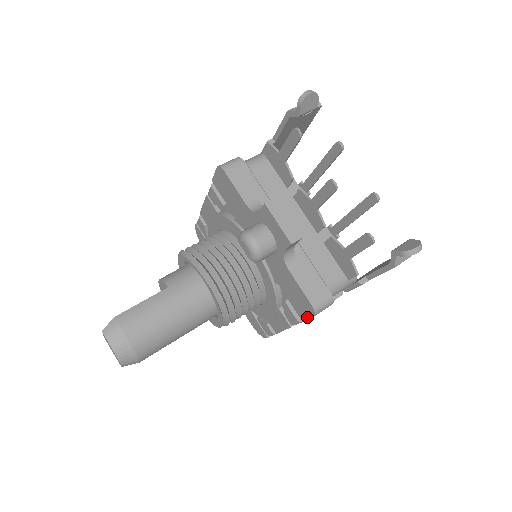
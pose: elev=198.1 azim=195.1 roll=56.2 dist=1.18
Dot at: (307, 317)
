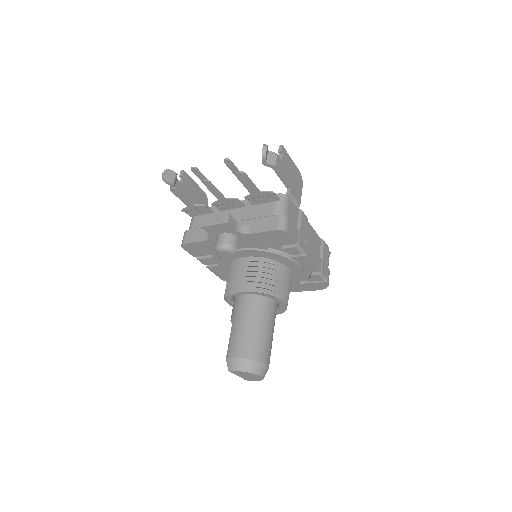
Dot at: (289, 238)
